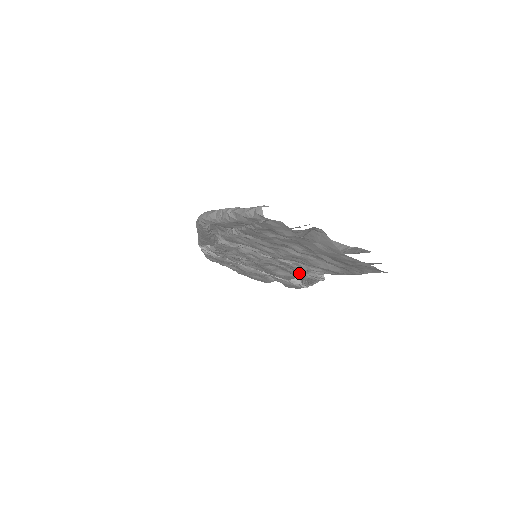
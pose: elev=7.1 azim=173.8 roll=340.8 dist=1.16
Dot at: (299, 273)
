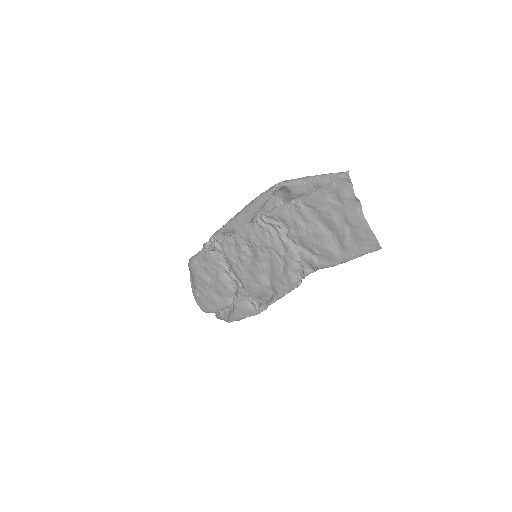
Dot at: (290, 269)
